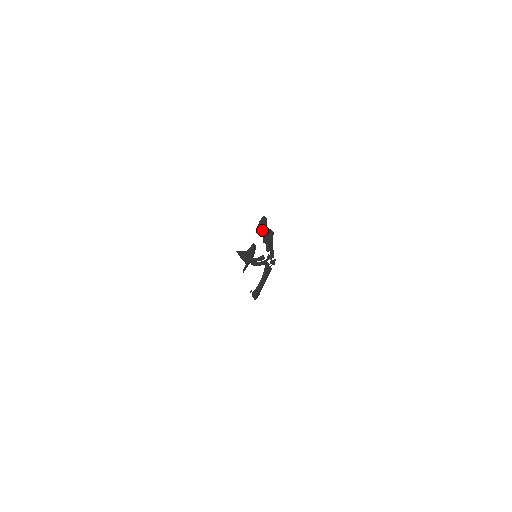
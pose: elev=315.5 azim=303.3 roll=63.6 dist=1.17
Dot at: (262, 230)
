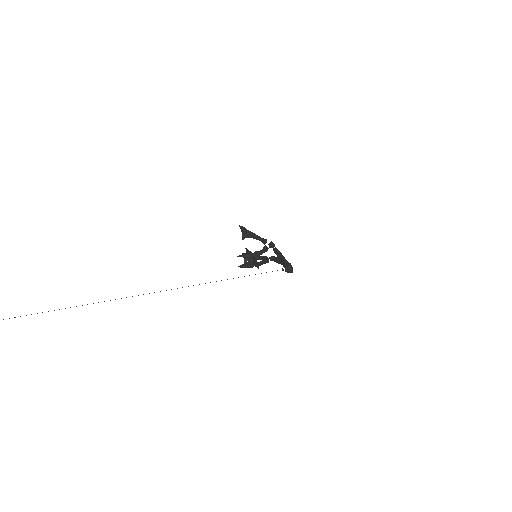
Dot at: (247, 232)
